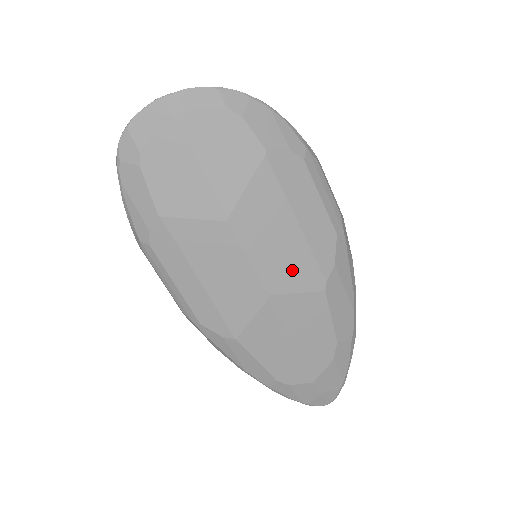
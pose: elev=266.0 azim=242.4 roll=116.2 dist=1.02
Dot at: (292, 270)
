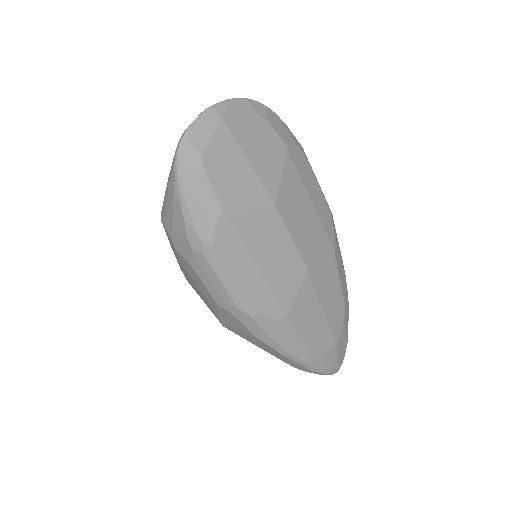
Dot at: (316, 244)
